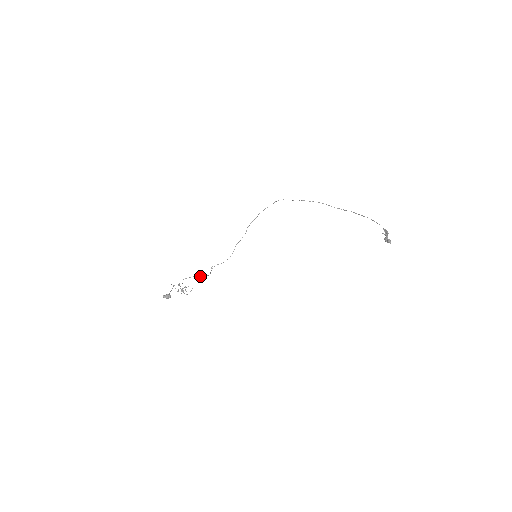
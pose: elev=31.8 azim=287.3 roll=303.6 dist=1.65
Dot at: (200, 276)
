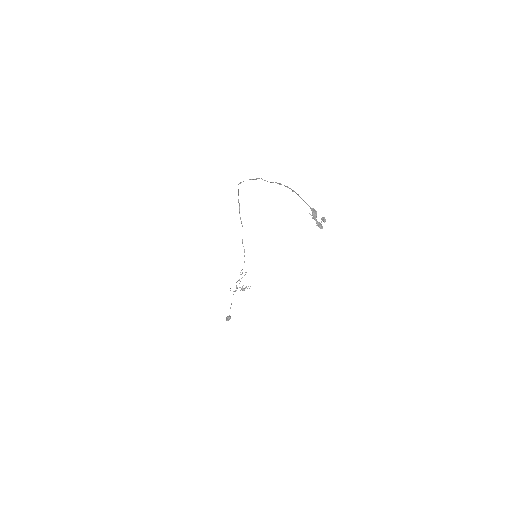
Dot at: occluded
